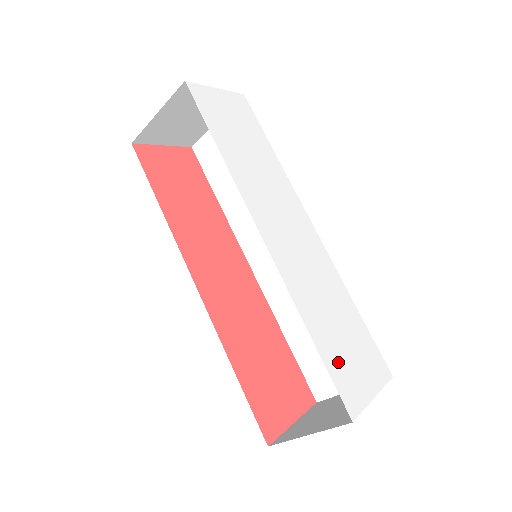
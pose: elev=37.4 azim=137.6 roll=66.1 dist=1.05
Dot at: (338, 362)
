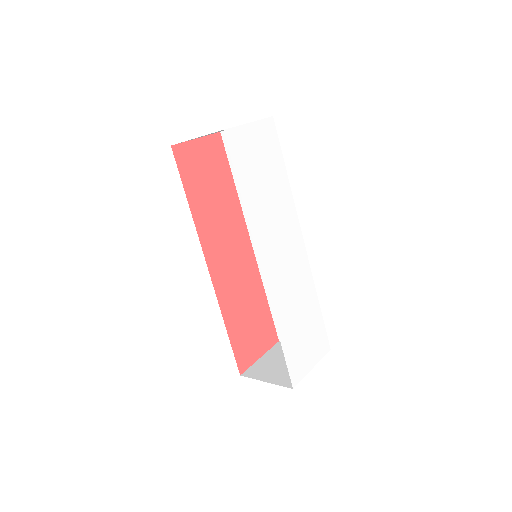
Dot at: (294, 351)
